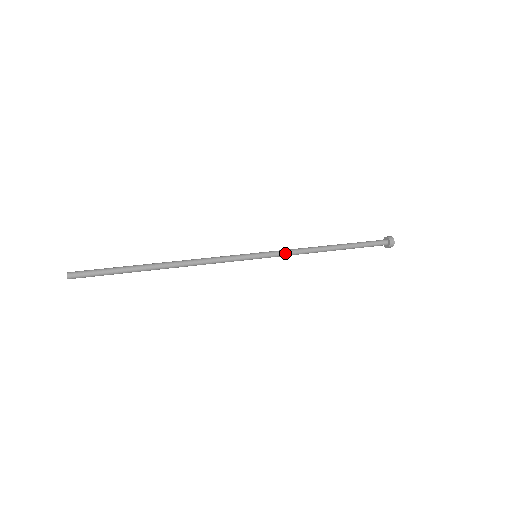
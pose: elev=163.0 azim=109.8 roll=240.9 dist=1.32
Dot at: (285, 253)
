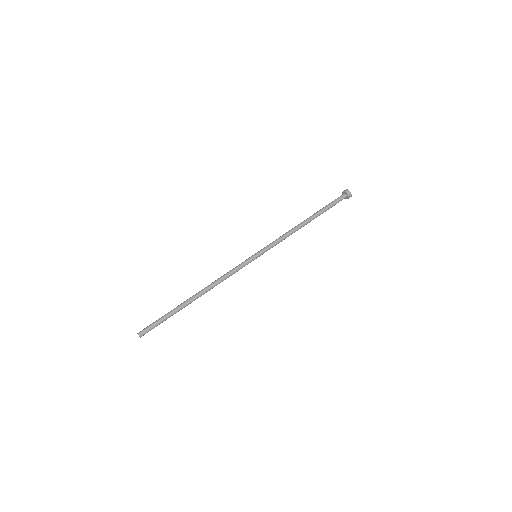
Dot at: occluded
